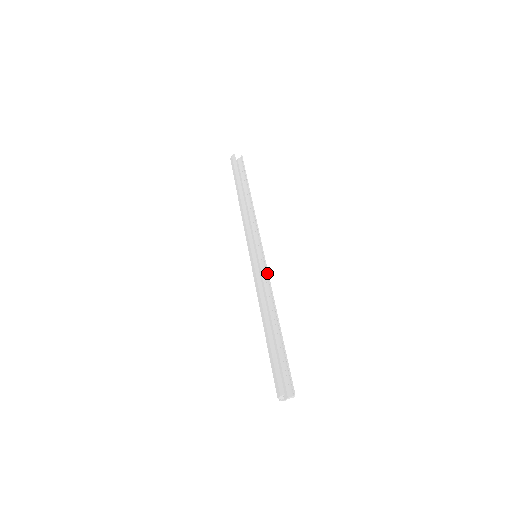
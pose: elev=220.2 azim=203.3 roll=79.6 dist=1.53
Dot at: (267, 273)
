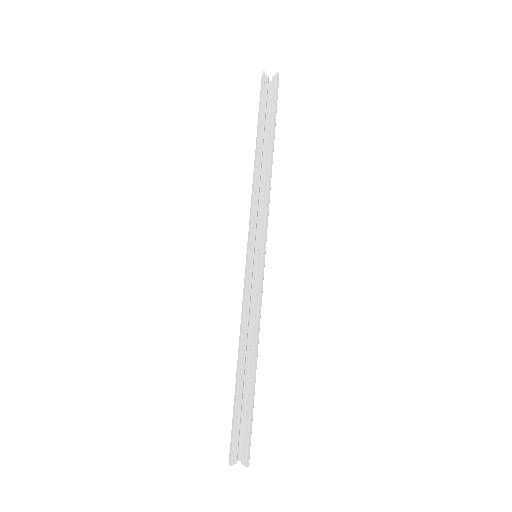
Dot at: (258, 289)
